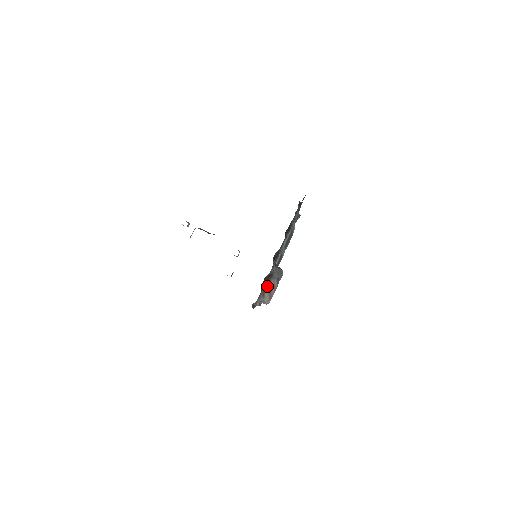
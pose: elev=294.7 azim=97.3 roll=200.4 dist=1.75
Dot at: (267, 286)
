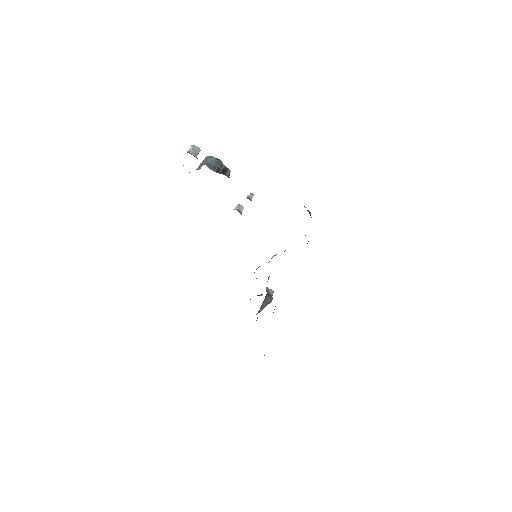
Dot at: occluded
